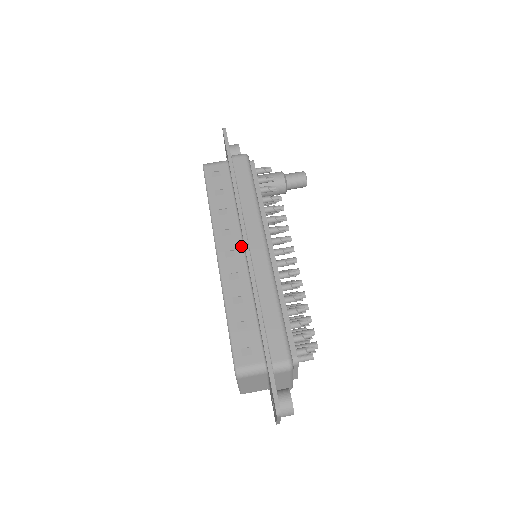
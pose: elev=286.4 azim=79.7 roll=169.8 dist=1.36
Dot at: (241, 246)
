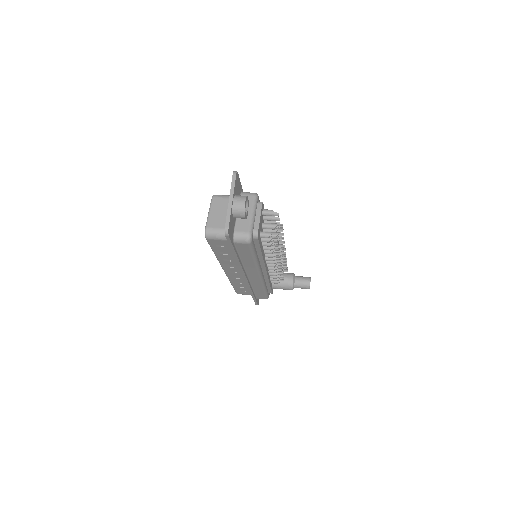
Dot at: occluded
